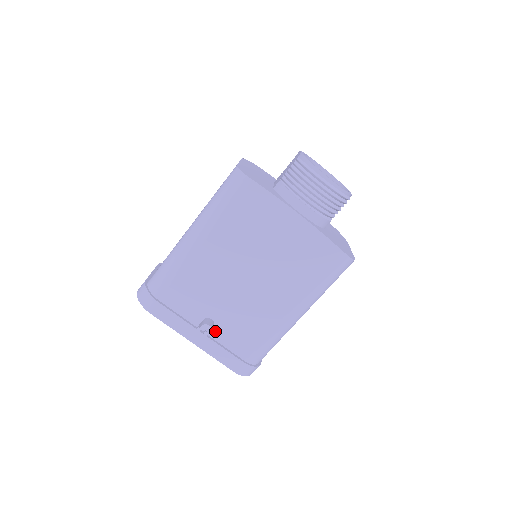
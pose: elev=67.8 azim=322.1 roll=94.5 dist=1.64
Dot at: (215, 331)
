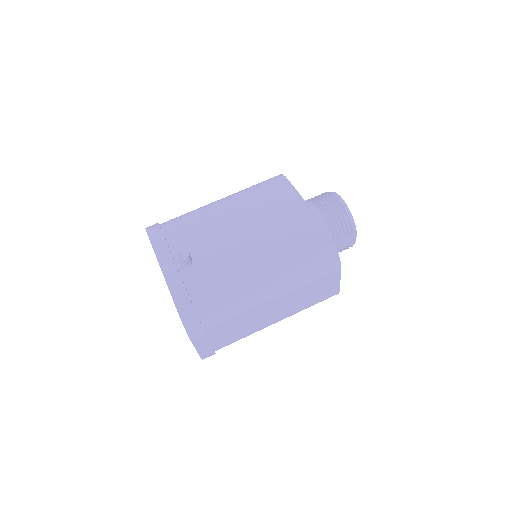
Dot at: (187, 270)
